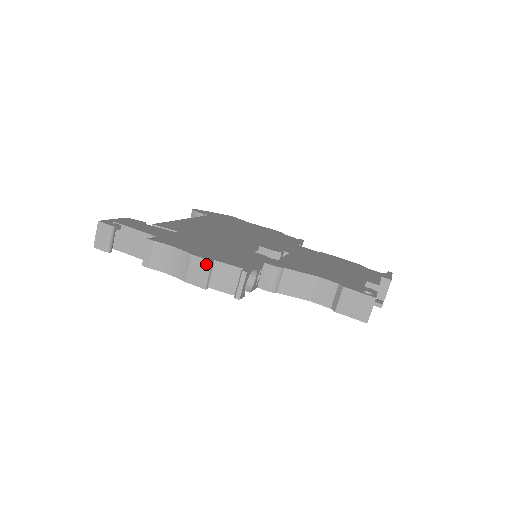
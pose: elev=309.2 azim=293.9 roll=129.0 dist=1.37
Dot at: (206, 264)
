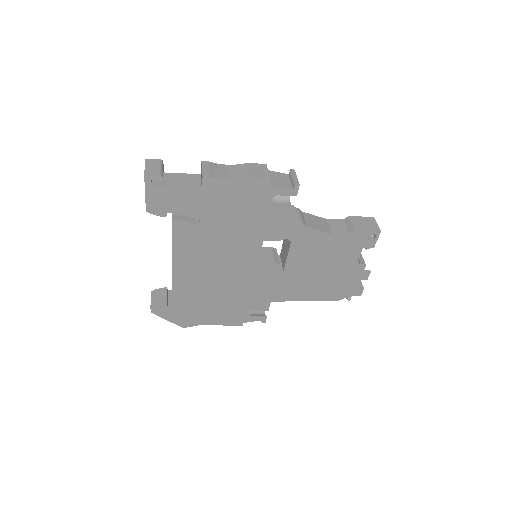
Dot at: (262, 166)
